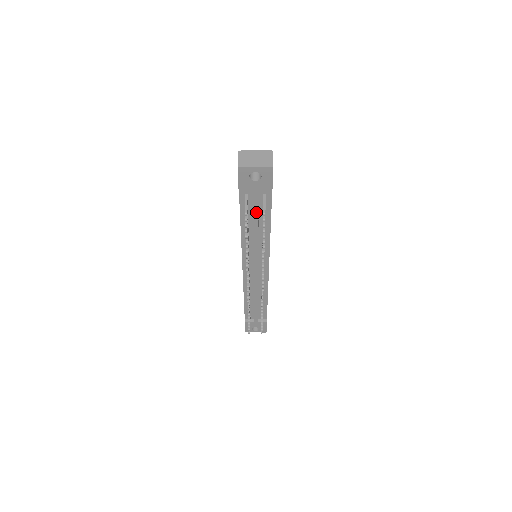
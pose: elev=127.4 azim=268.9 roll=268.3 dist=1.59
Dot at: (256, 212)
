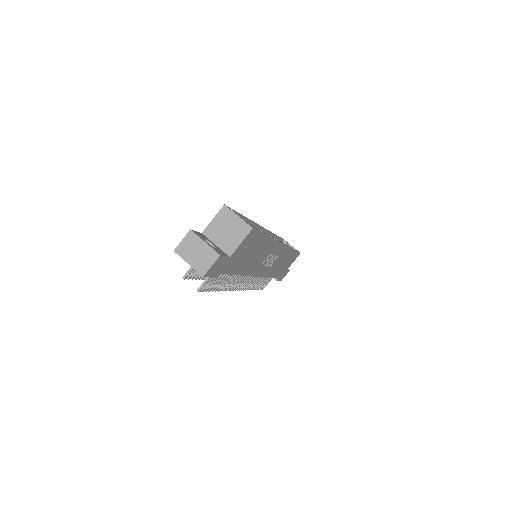
Dot at: occluded
